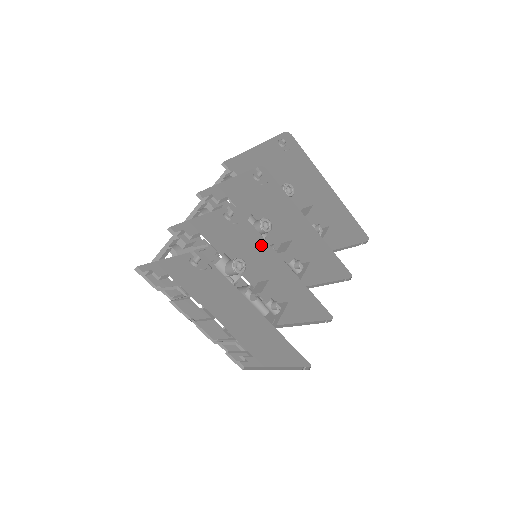
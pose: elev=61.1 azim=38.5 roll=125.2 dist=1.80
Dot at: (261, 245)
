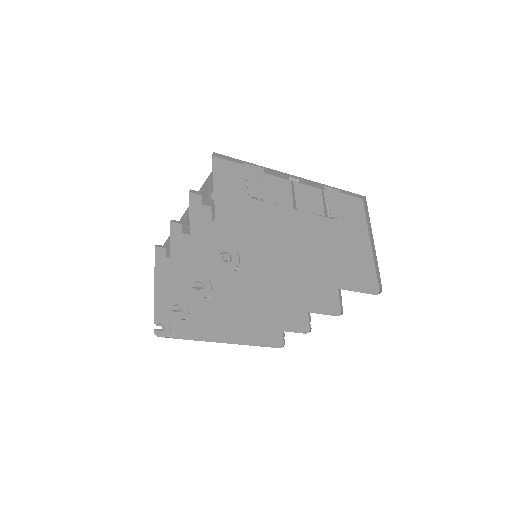
Dot at: (220, 313)
